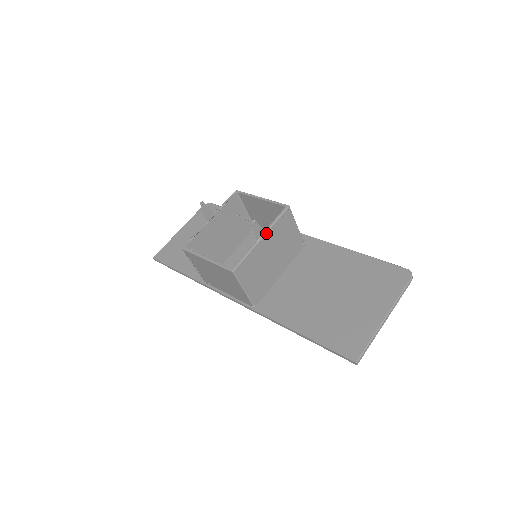
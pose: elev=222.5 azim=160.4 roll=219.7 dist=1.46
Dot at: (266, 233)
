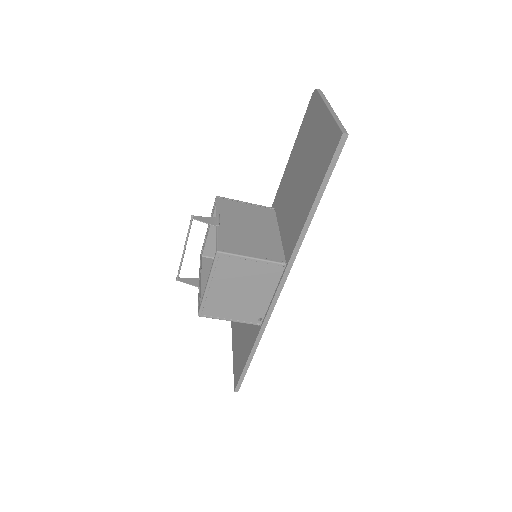
Dot at: (217, 217)
